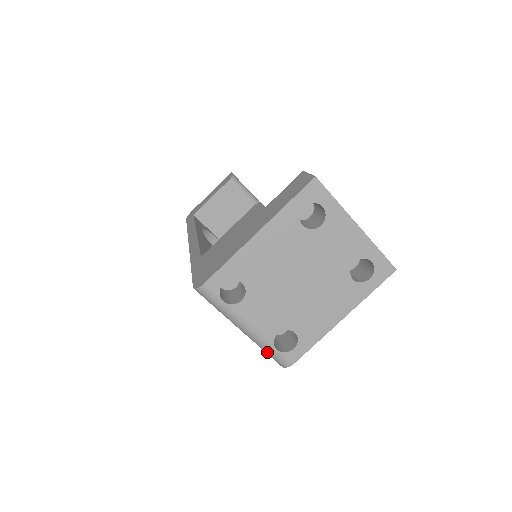
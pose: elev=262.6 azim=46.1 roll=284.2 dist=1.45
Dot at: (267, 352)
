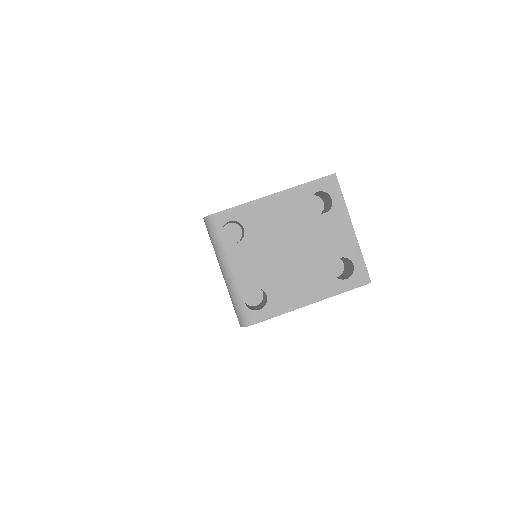
Dot at: (235, 304)
